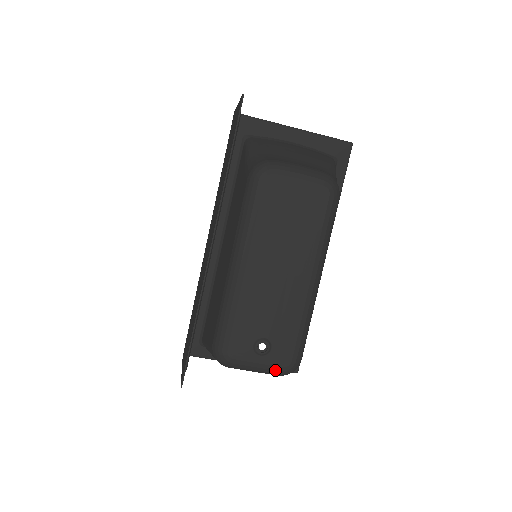
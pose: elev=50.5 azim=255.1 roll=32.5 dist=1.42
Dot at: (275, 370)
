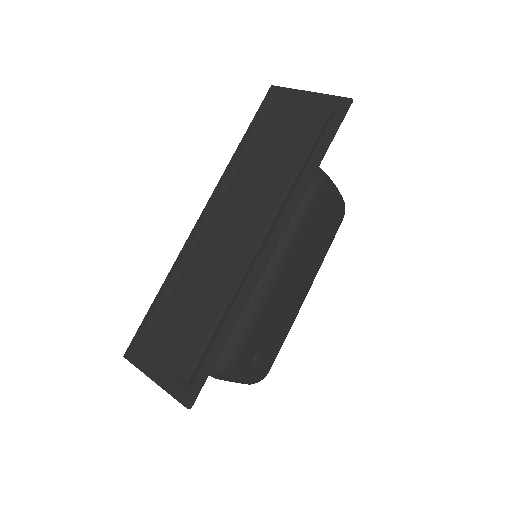
Dot at: (255, 380)
